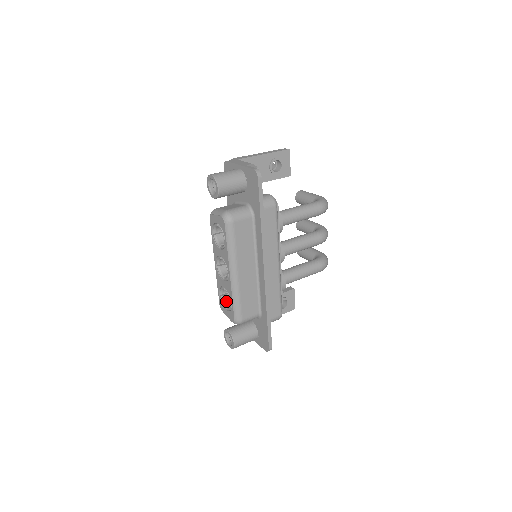
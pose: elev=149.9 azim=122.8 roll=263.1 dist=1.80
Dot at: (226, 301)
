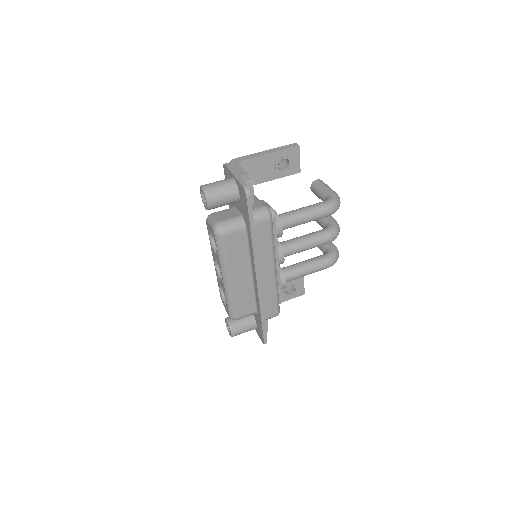
Dot at: occluded
